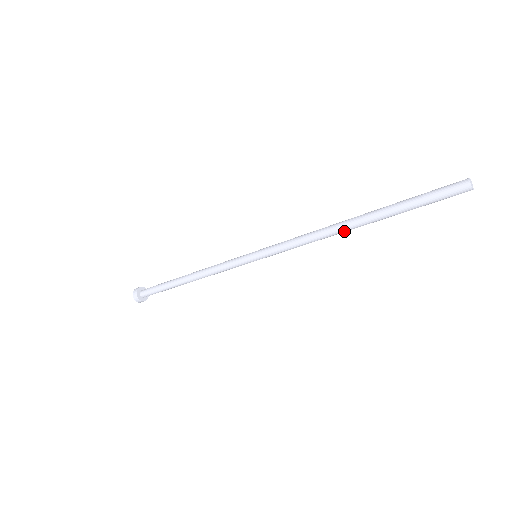
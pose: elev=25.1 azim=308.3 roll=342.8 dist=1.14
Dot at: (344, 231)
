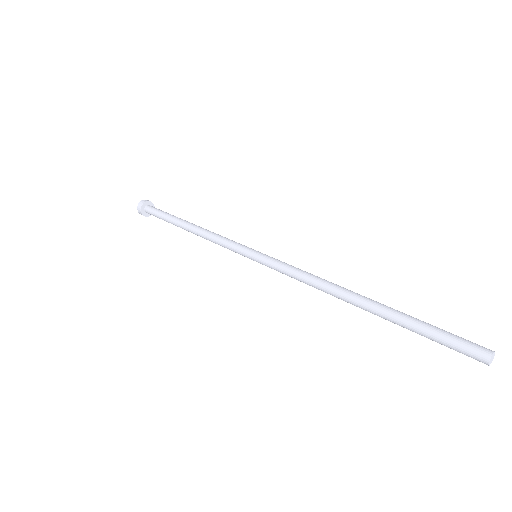
Dot at: (347, 300)
